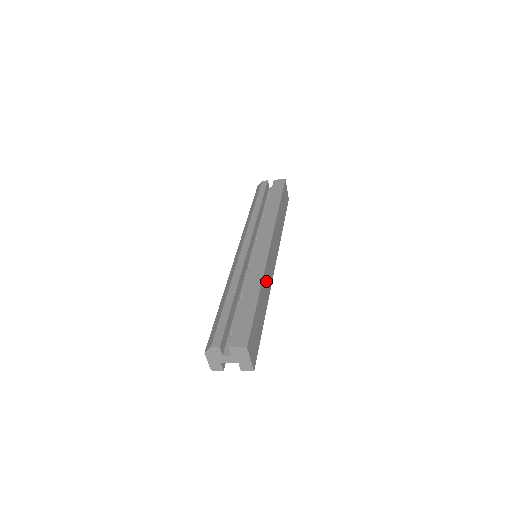
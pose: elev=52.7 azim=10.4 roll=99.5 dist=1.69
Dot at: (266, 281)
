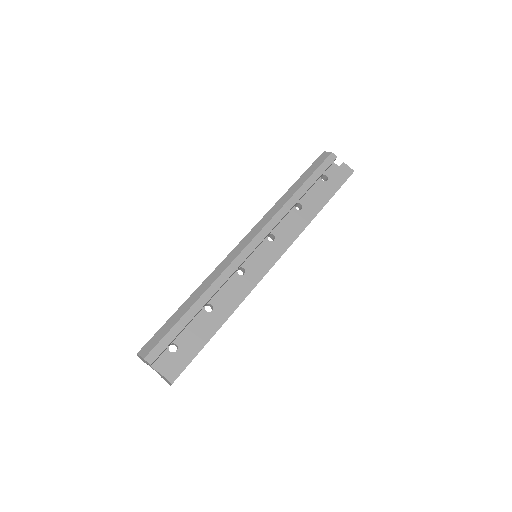
Dot at: occluded
